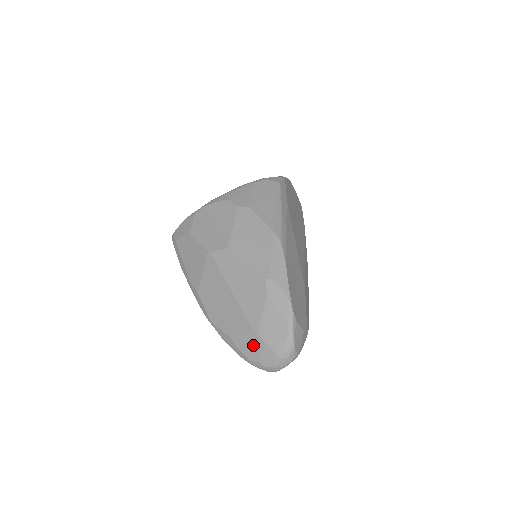
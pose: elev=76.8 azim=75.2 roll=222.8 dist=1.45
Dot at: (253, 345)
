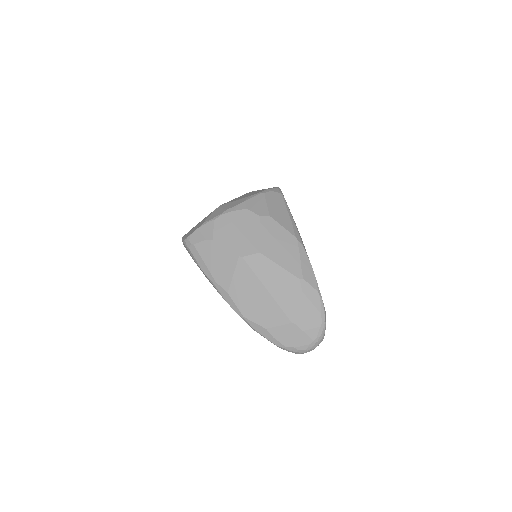
Dot at: (290, 334)
